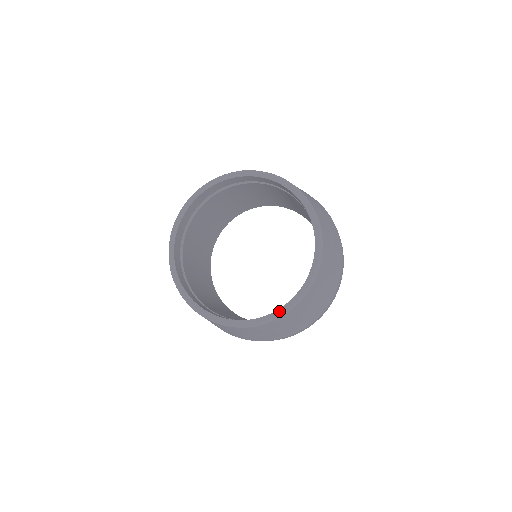
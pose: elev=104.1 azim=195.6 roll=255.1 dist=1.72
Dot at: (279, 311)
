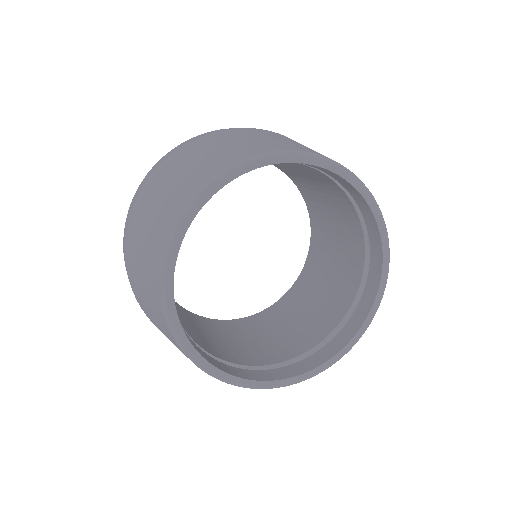
Dot at: (343, 351)
